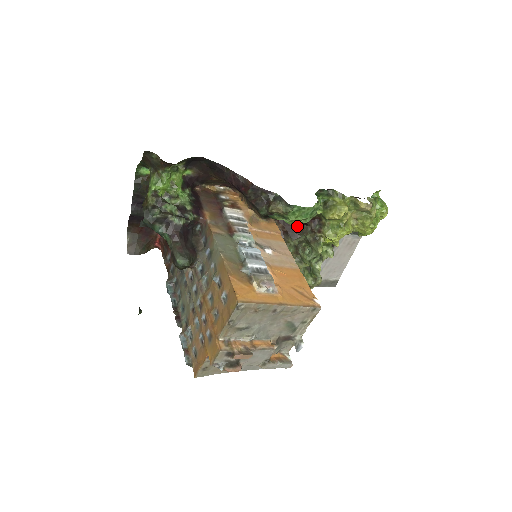
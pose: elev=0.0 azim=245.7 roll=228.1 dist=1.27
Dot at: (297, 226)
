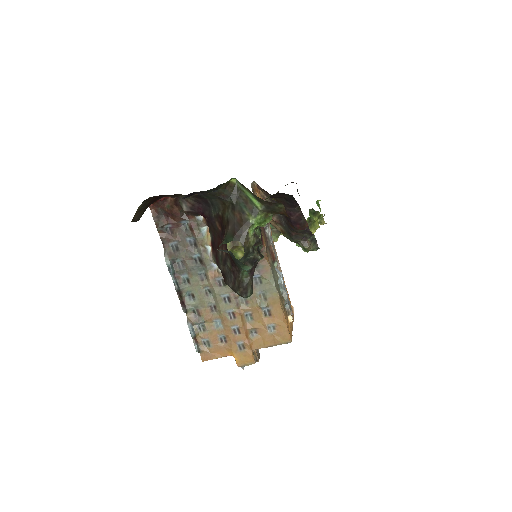
Dot at: occluded
